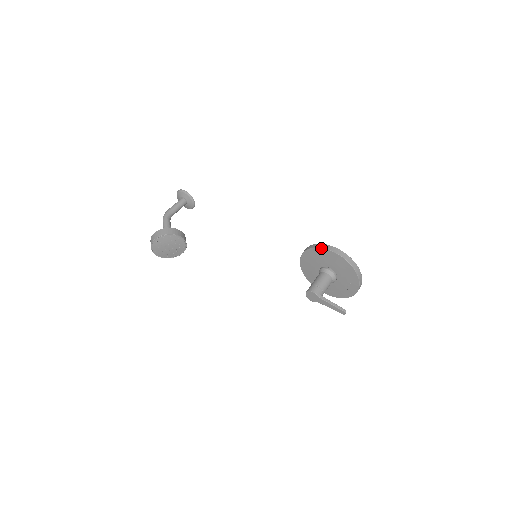
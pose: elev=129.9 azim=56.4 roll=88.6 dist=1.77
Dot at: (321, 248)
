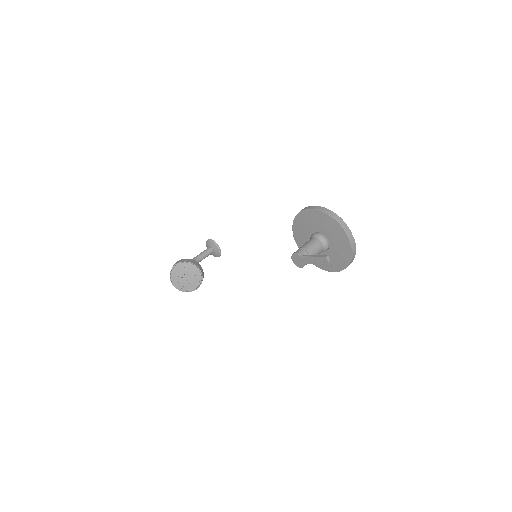
Dot at: (298, 213)
